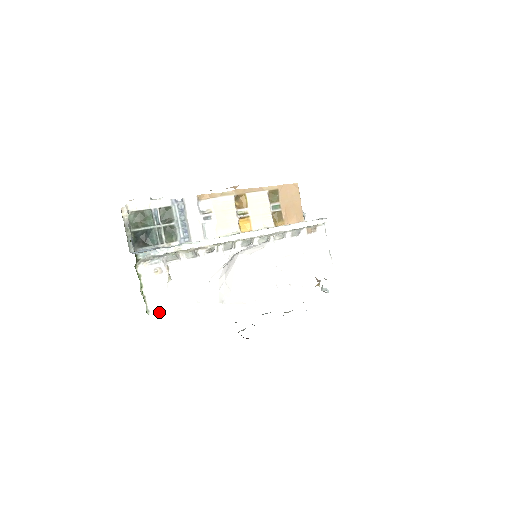
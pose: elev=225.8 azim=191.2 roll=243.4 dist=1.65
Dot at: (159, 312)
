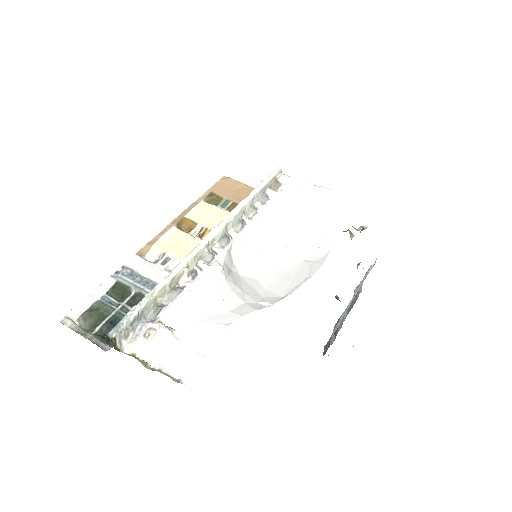
Dot at: (194, 372)
